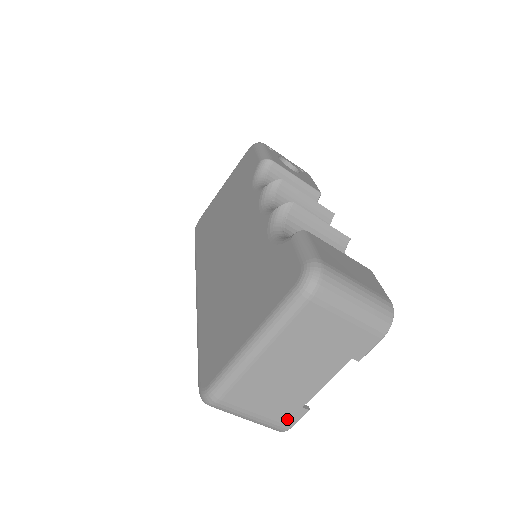
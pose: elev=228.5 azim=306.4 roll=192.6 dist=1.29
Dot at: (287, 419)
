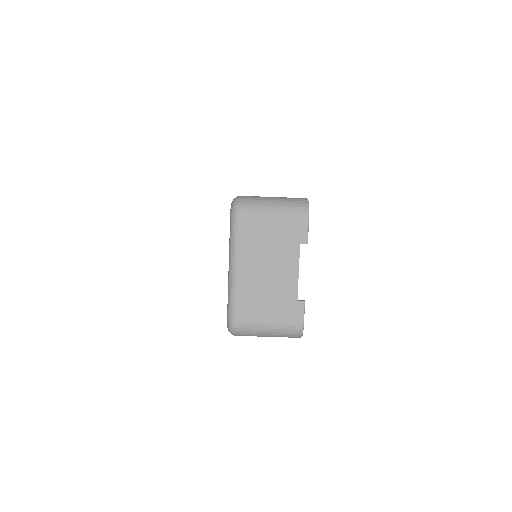
Dot at: (294, 317)
